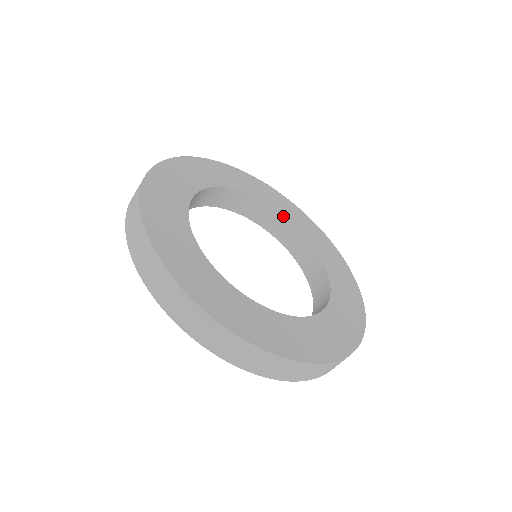
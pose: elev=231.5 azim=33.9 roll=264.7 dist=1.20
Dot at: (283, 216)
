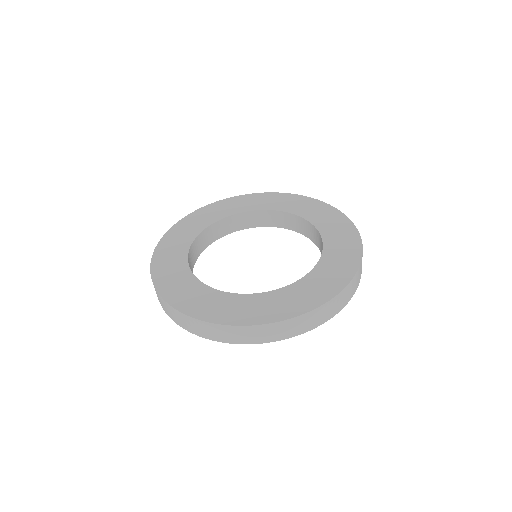
Dot at: (229, 216)
